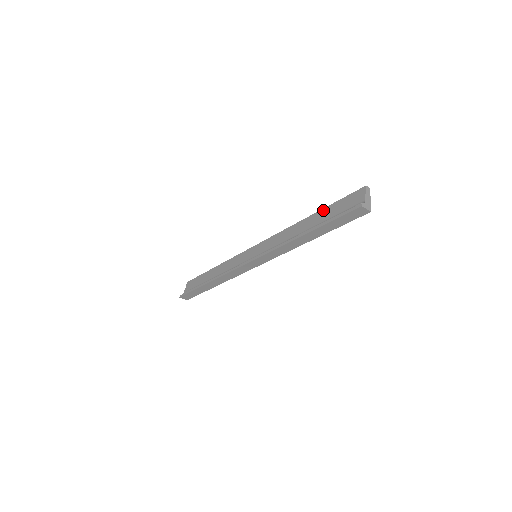
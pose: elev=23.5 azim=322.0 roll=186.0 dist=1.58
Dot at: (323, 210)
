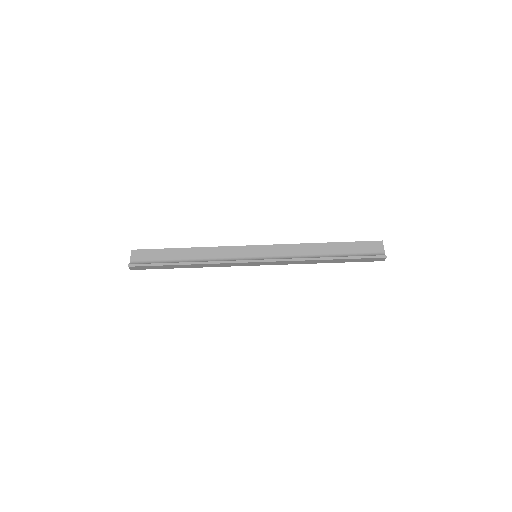
Dot at: (341, 243)
